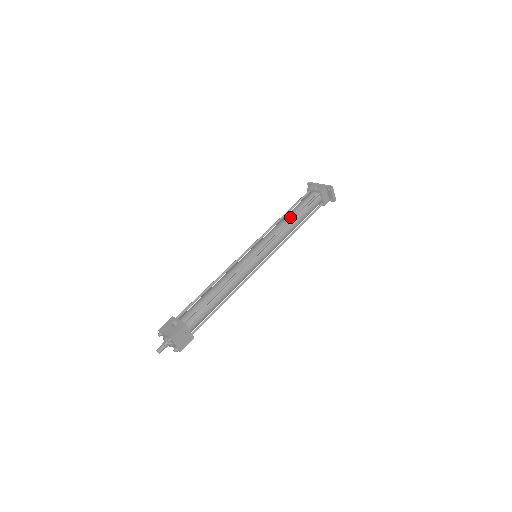
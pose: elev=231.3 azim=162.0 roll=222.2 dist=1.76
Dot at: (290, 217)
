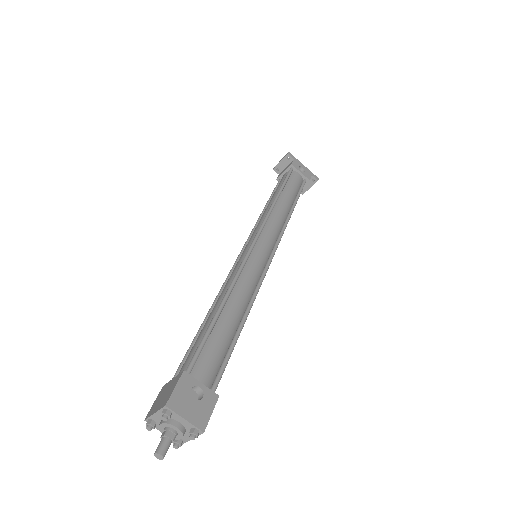
Dot at: (288, 205)
